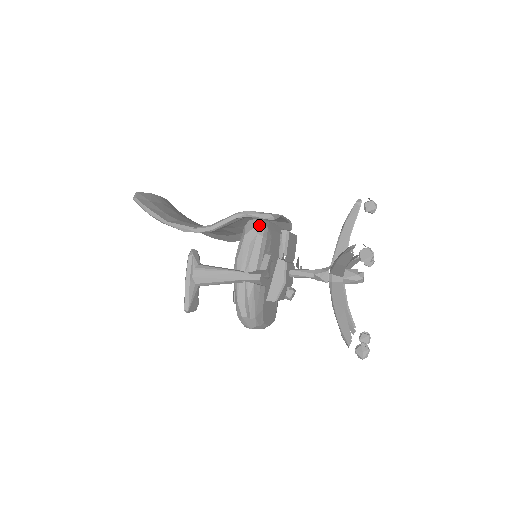
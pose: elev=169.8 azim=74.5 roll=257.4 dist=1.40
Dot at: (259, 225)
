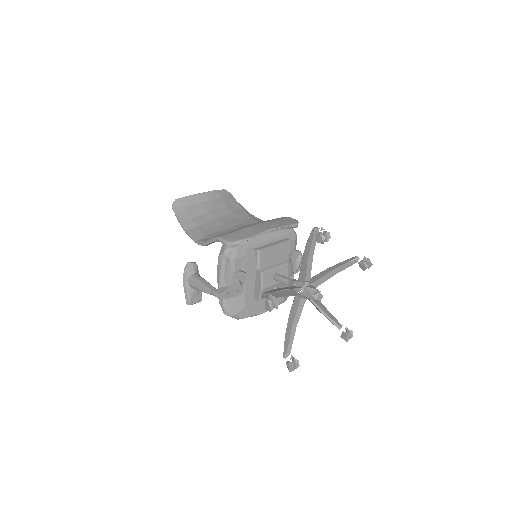
Dot at: (228, 249)
